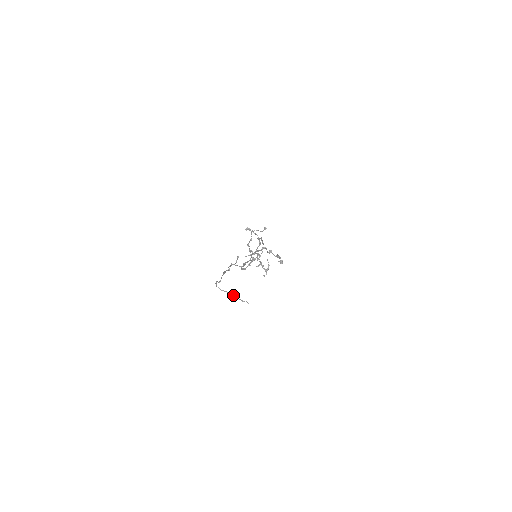
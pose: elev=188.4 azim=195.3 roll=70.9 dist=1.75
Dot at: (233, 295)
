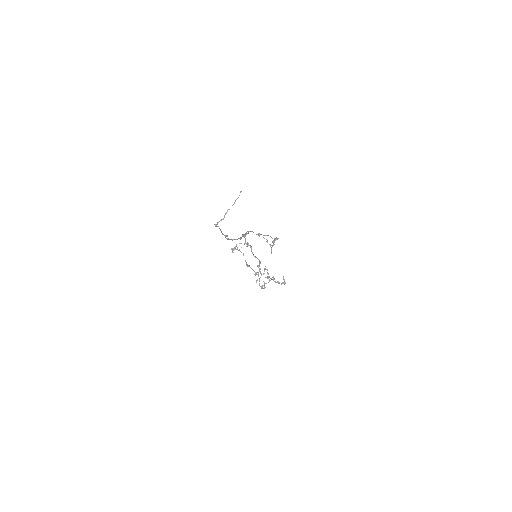
Dot at: occluded
